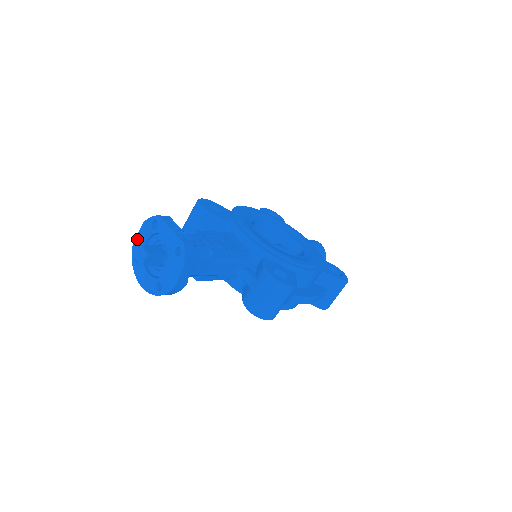
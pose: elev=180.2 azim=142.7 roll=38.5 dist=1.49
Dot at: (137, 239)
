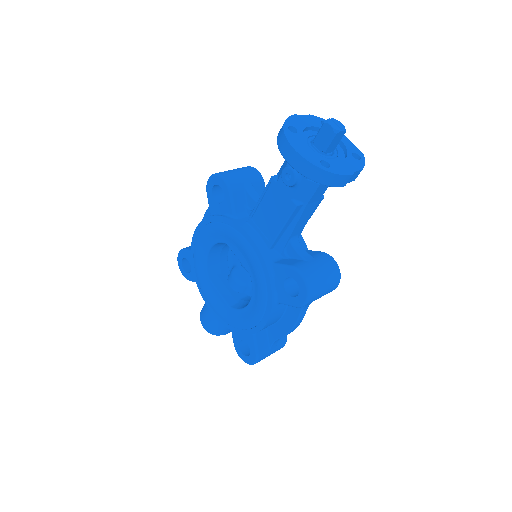
Dot at: (297, 118)
